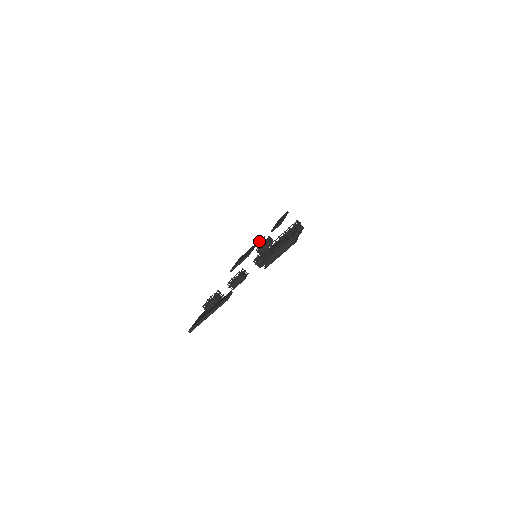
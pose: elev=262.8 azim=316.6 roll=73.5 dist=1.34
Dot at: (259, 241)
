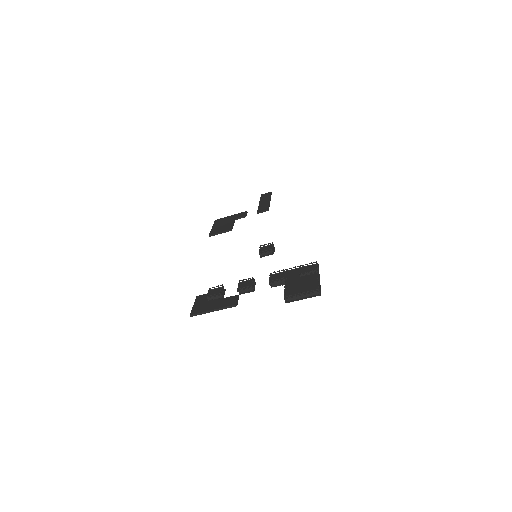
Dot at: (242, 216)
